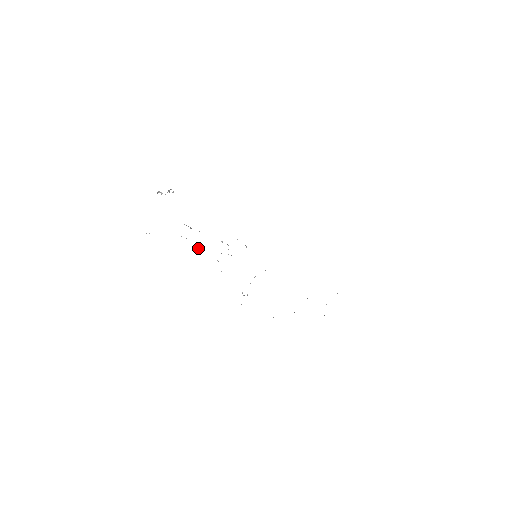
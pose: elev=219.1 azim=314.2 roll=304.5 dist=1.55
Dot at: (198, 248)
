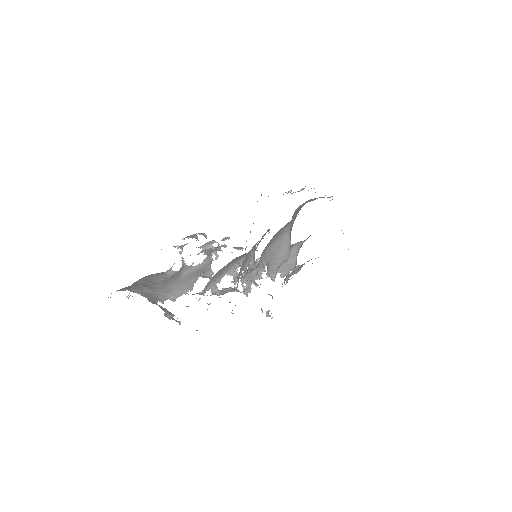
Dot at: occluded
